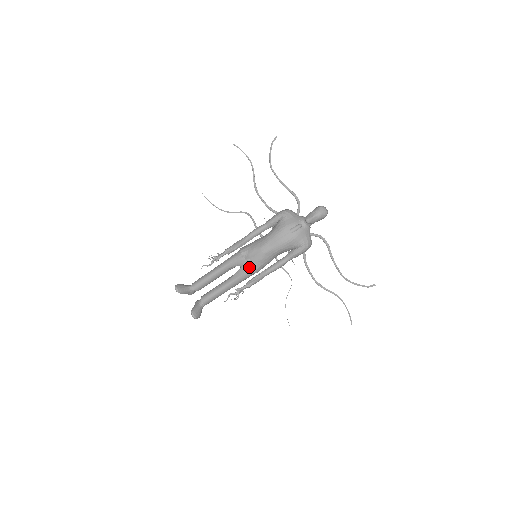
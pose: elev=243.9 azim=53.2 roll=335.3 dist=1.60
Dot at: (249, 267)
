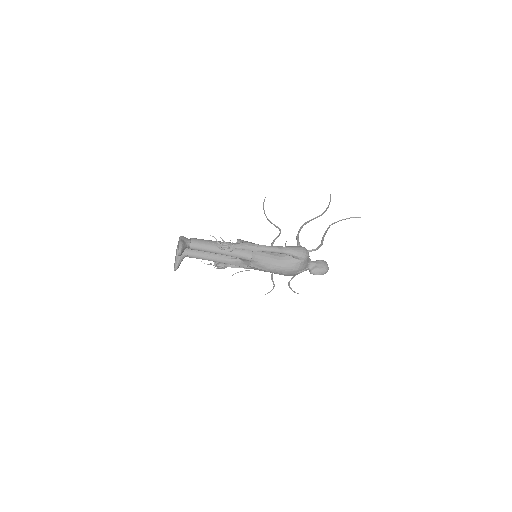
Dot at: (246, 266)
